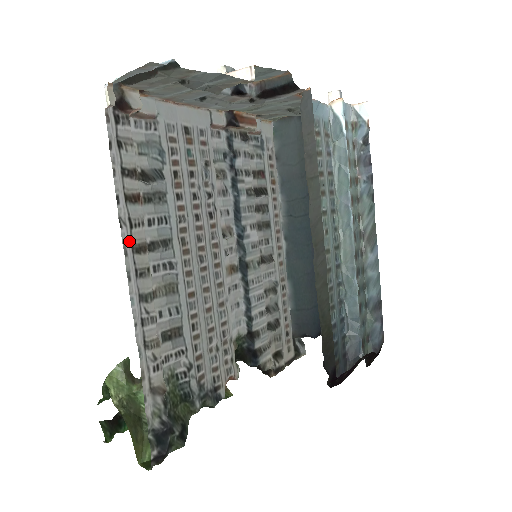
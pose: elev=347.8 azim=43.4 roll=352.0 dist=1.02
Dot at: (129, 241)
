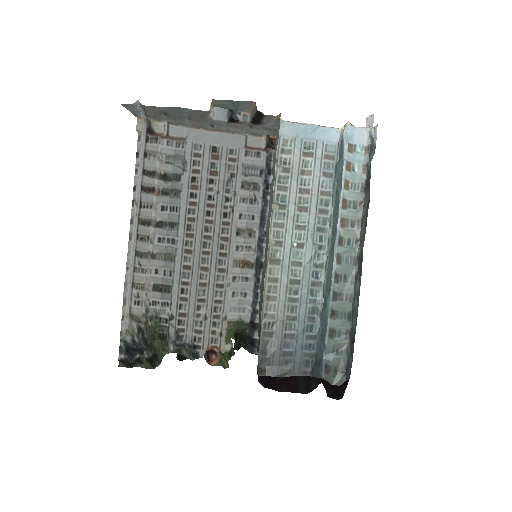
Dot at: (137, 215)
